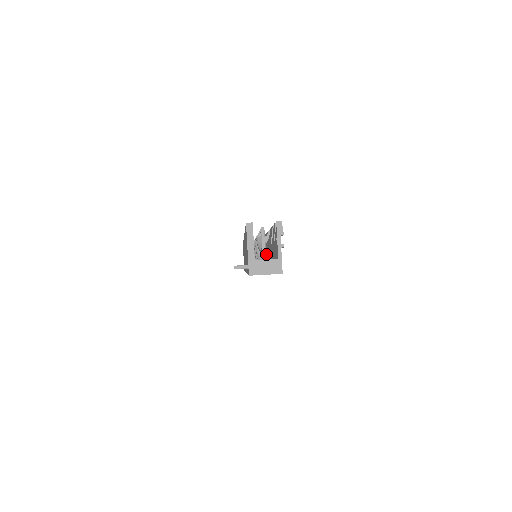
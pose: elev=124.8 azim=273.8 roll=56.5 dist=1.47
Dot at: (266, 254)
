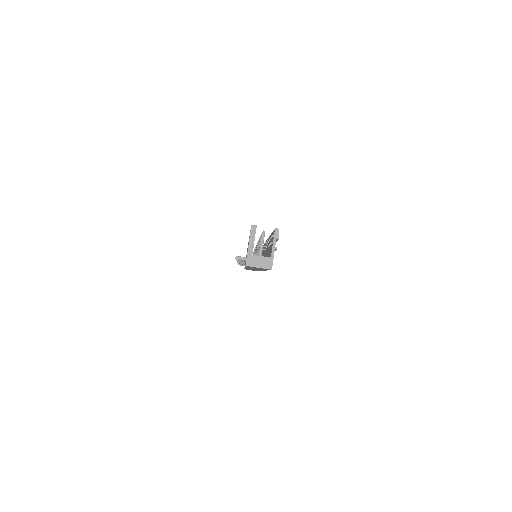
Dot at: (264, 256)
